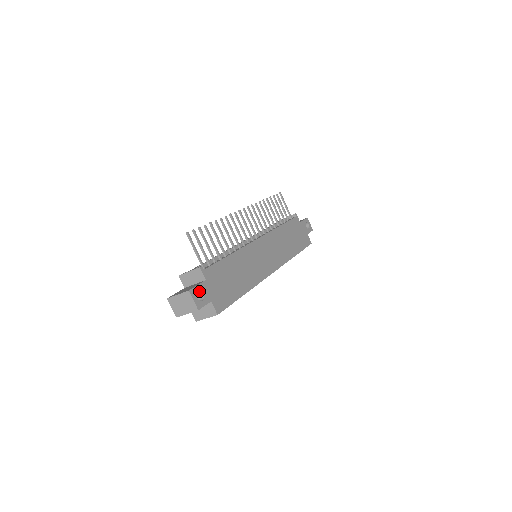
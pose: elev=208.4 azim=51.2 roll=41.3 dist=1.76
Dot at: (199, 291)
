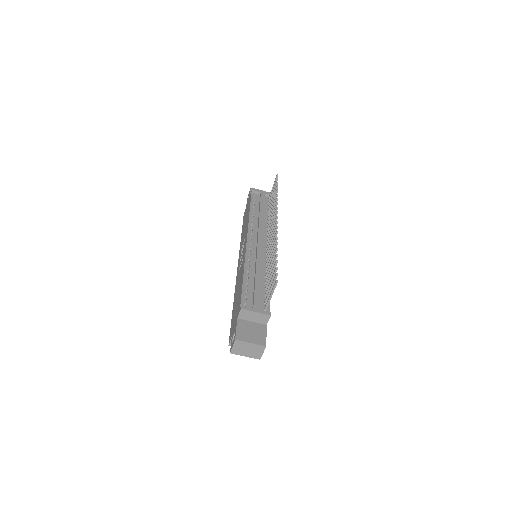
Dot at: occluded
